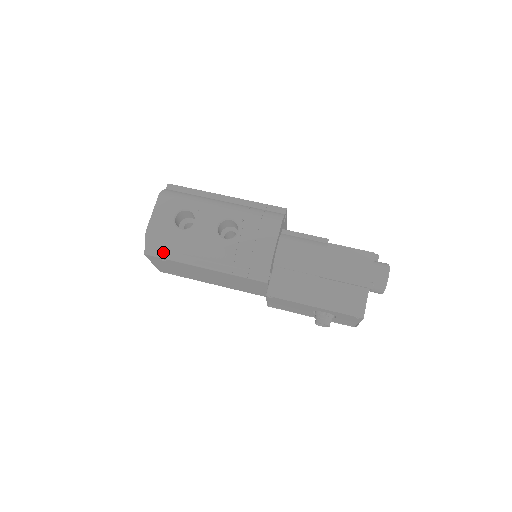
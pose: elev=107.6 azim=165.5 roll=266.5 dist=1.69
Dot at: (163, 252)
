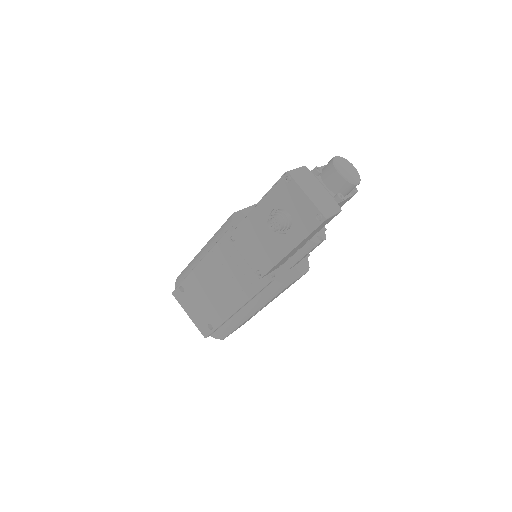
Dot at: occluded
